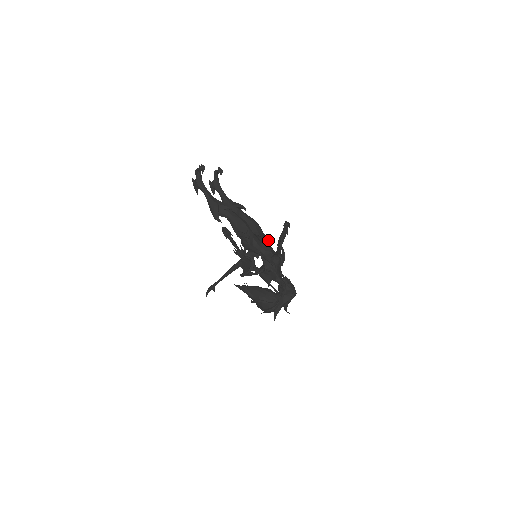
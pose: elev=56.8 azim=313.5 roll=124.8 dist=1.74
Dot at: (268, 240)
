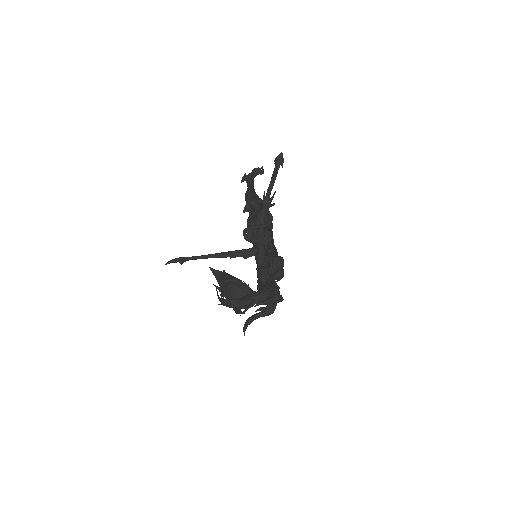
Dot at: occluded
